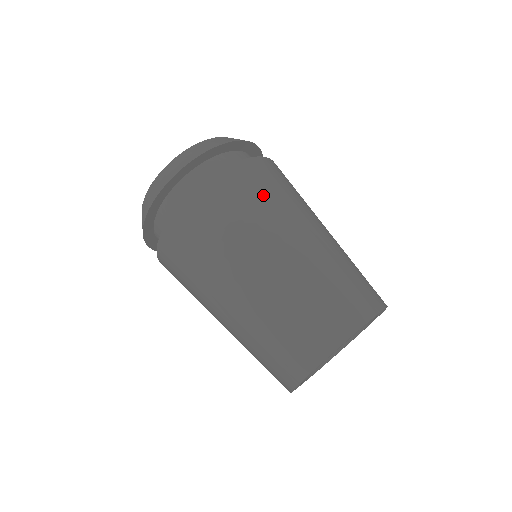
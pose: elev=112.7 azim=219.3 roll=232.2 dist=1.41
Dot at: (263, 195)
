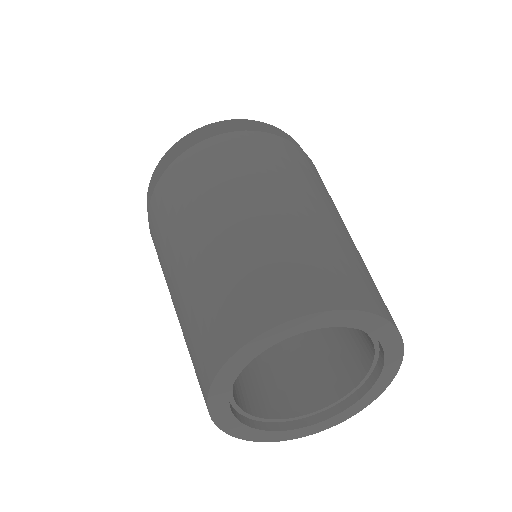
Dot at: (314, 176)
